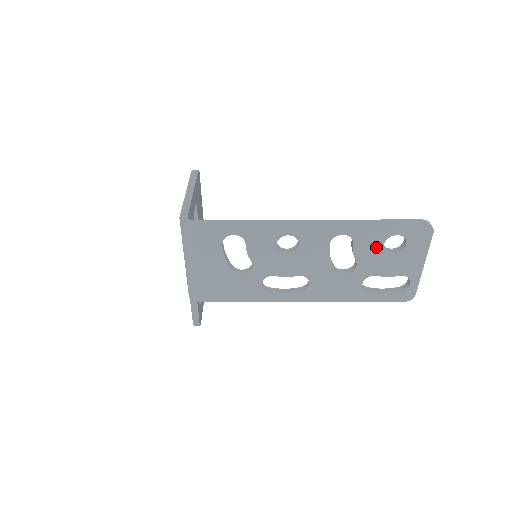
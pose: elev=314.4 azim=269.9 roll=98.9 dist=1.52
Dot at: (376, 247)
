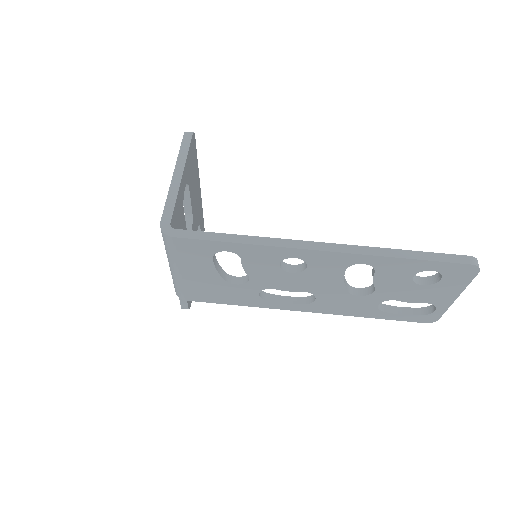
Dot at: (402, 278)
